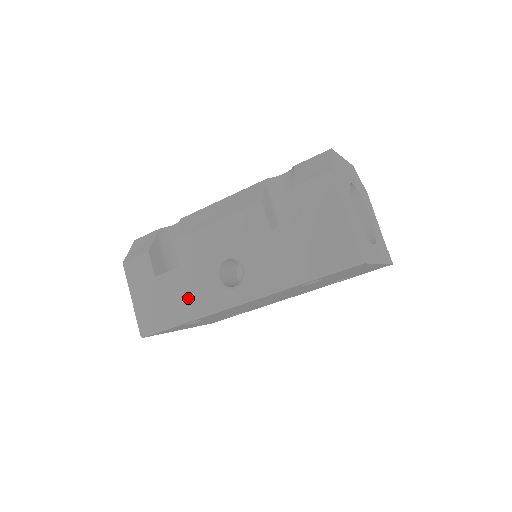
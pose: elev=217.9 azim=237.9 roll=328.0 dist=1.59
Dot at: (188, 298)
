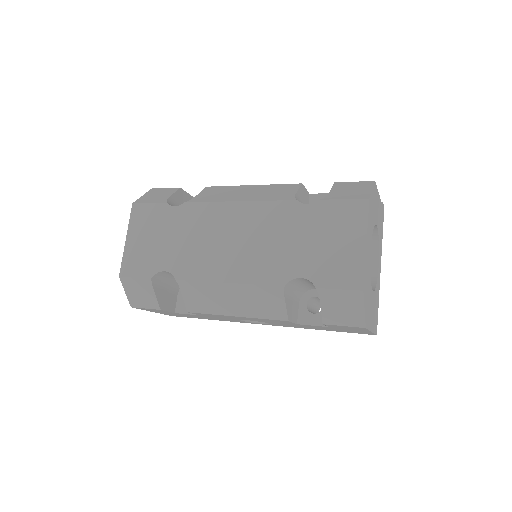
Dot at: occluded
